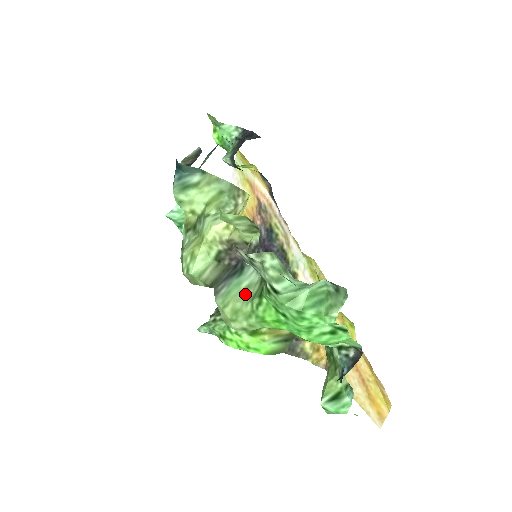
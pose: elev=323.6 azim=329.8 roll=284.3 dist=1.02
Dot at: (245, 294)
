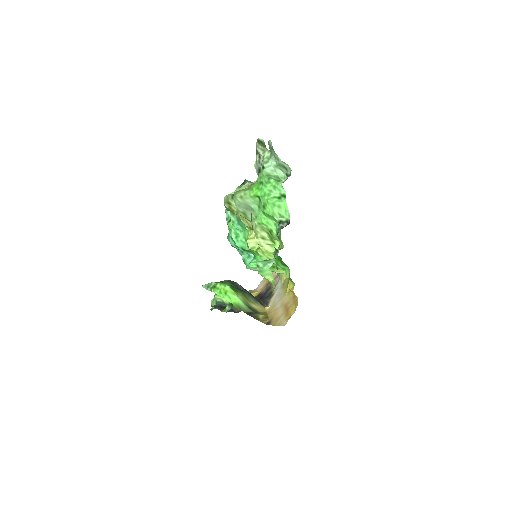
Dot at: occluded
